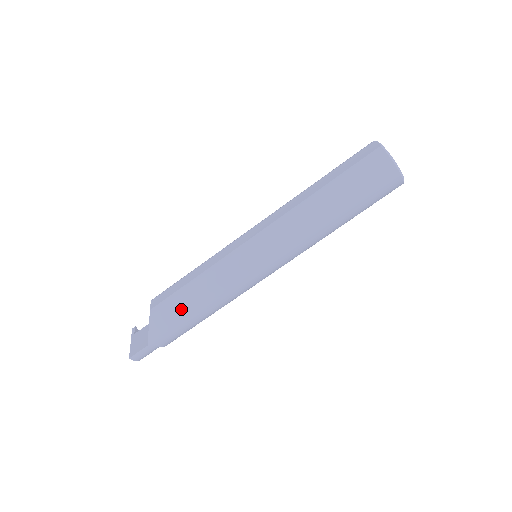
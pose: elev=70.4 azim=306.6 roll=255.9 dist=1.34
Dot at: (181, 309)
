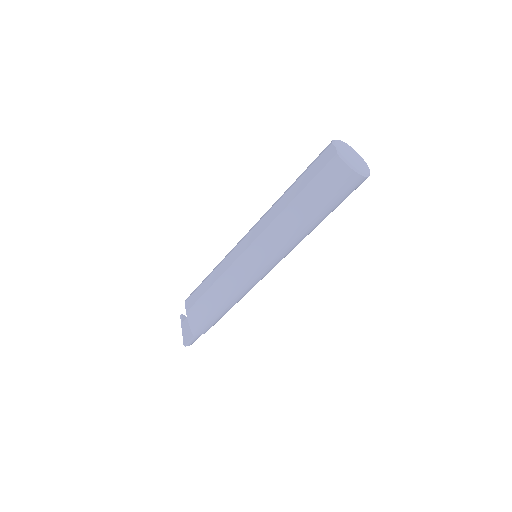
Dot at: (208, 311)
